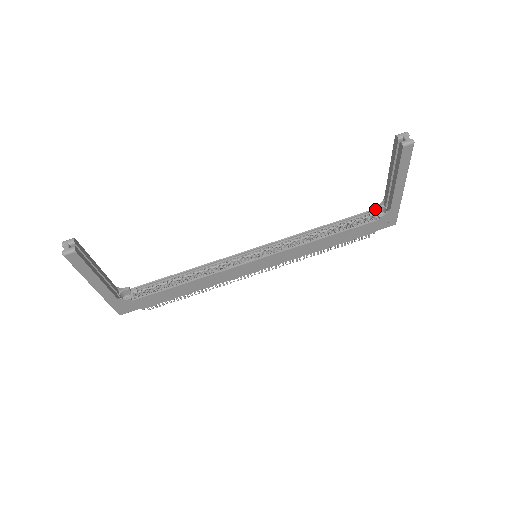
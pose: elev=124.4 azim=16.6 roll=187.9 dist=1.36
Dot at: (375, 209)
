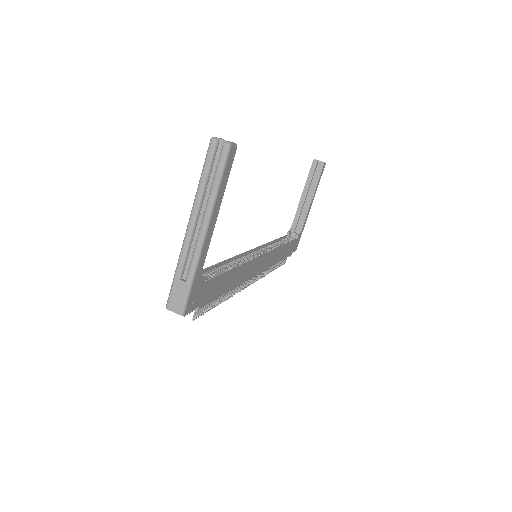
Dot at: (289, 233)
